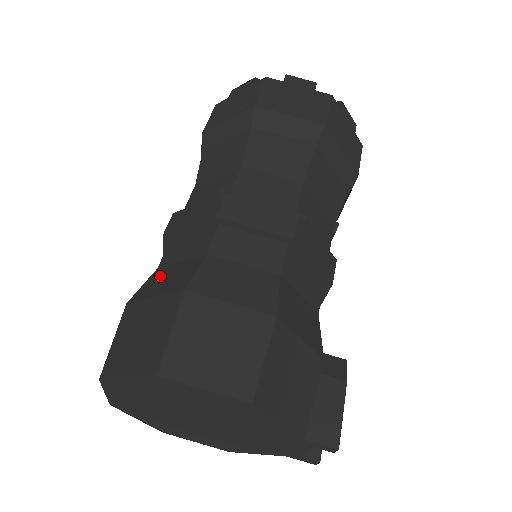
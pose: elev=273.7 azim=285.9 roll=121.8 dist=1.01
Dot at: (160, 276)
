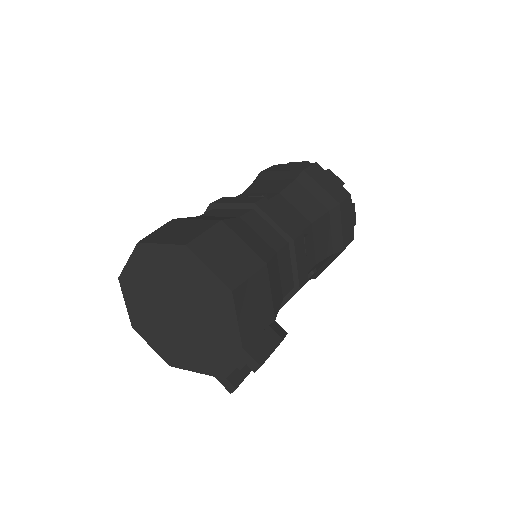
Dot at: (201, 217)
